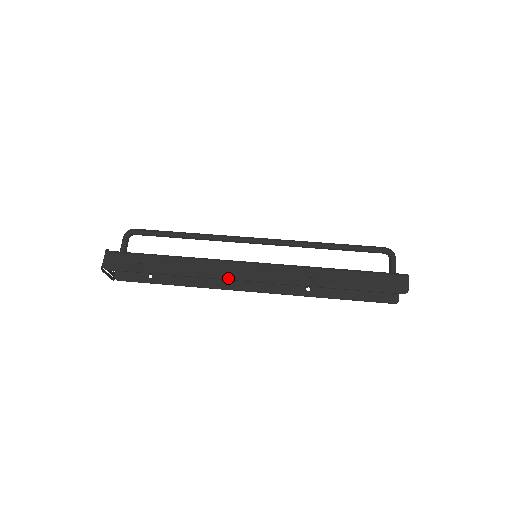
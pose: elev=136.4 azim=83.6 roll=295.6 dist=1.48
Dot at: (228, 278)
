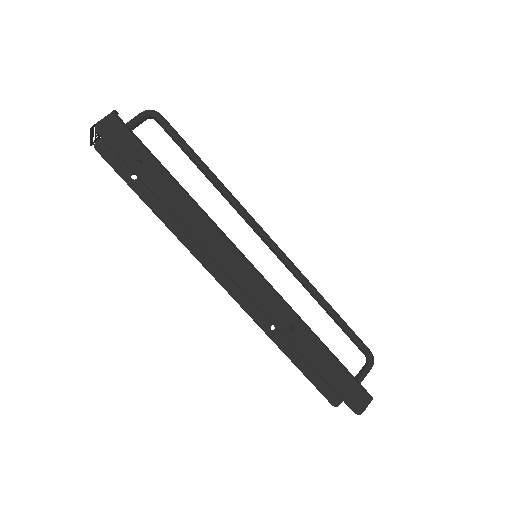
Dot at: (216, 258)
